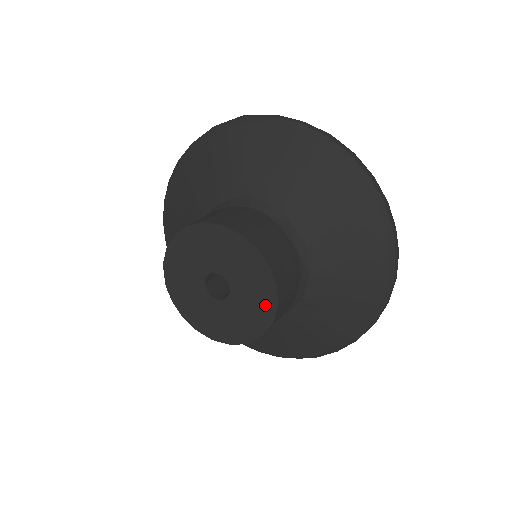
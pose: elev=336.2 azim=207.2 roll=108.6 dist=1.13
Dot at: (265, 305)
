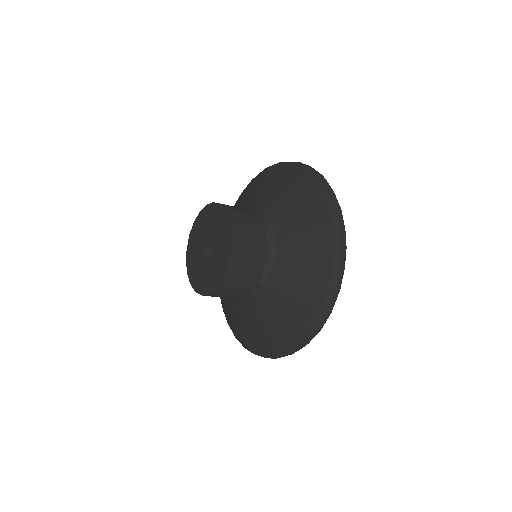
Dot at: (224, 262)
